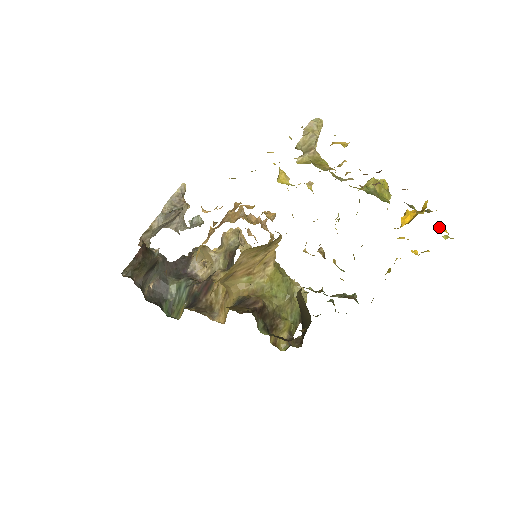
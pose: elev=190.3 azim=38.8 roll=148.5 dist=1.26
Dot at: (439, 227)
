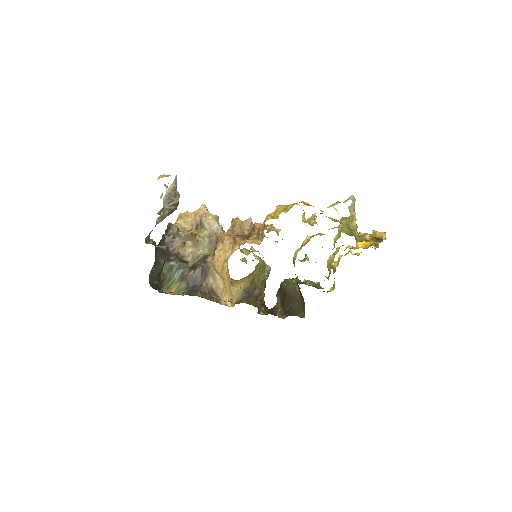
Dot at: occluded
